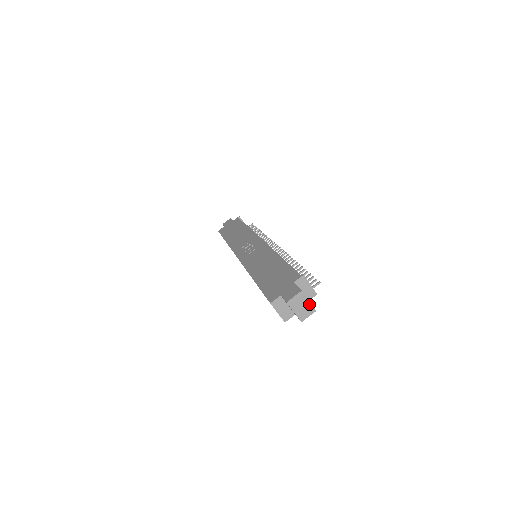
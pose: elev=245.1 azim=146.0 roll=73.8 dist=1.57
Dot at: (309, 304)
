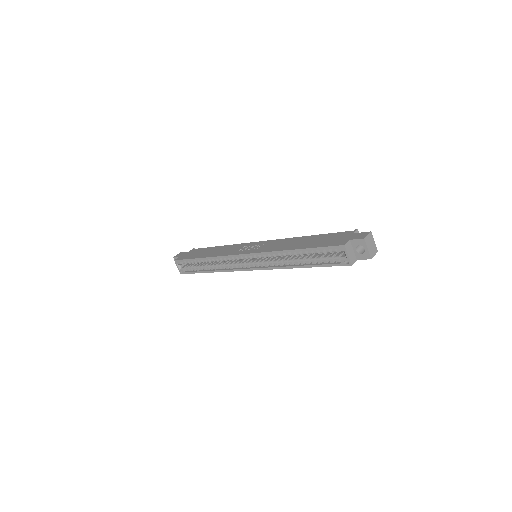
Dot at: (374, 245)
